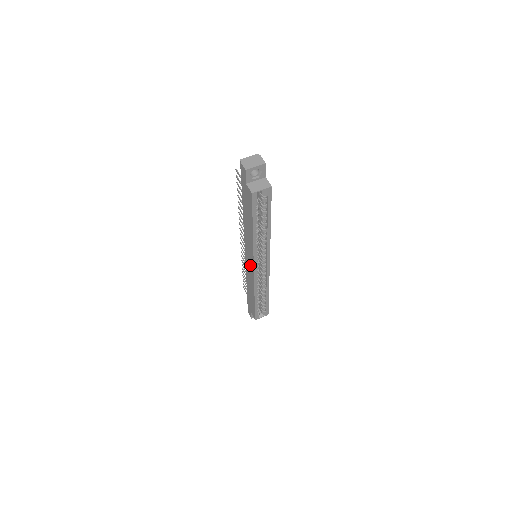
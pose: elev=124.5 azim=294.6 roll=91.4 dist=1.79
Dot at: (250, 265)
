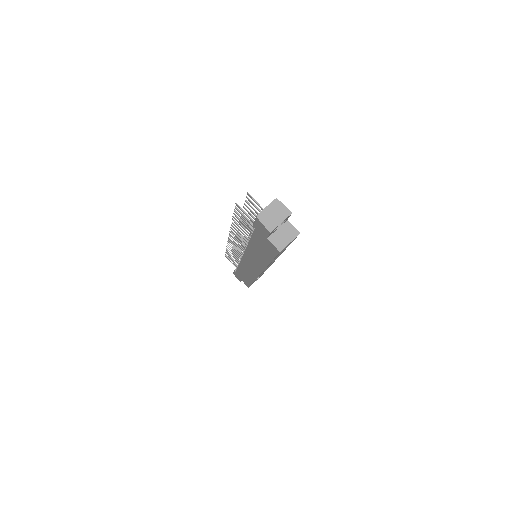
Dot at: (252, 268)
